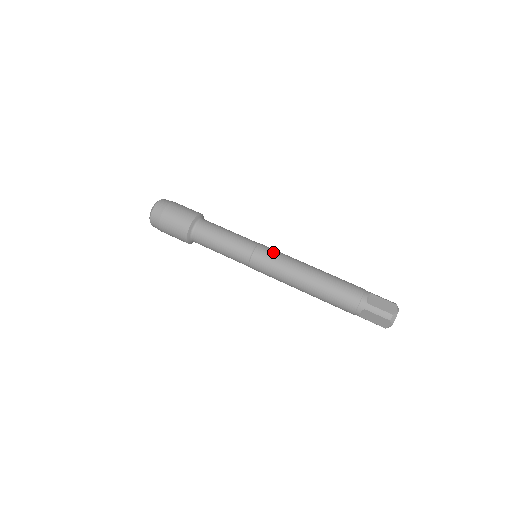
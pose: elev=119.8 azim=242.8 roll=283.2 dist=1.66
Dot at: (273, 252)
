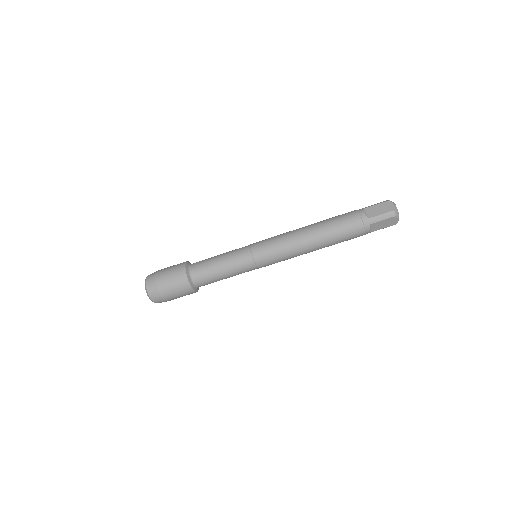
Dot at: (267, 242)
